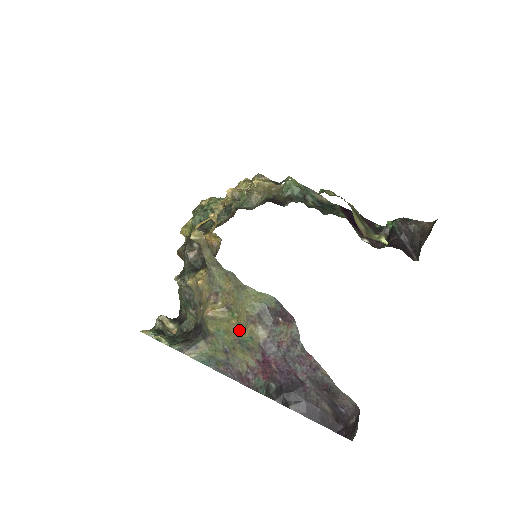
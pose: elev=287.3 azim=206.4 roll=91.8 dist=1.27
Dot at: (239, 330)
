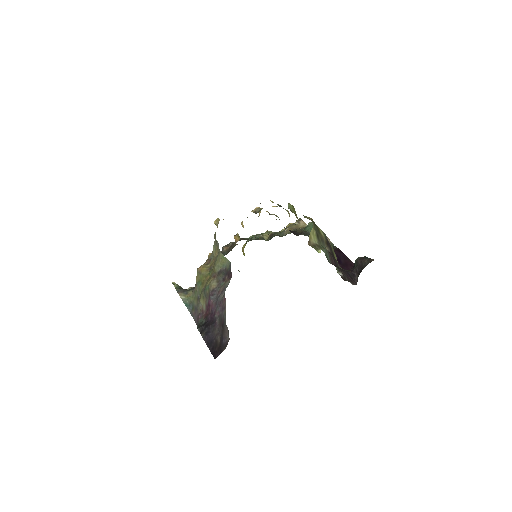
Dot at: (207, 282)
